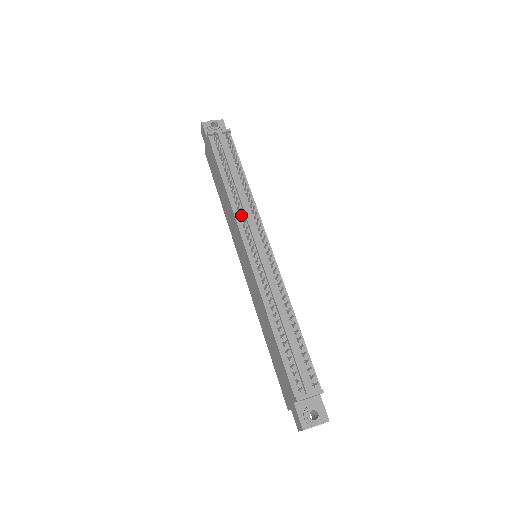
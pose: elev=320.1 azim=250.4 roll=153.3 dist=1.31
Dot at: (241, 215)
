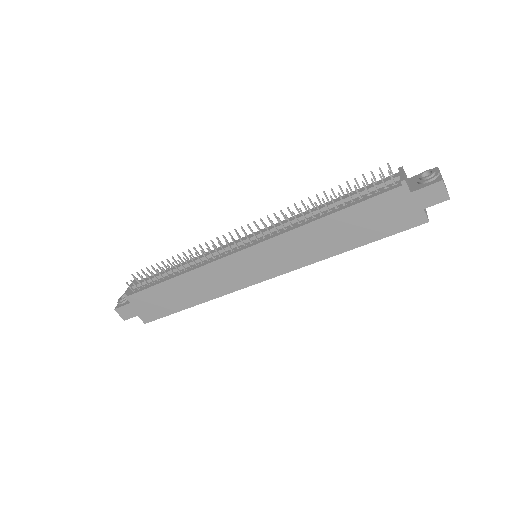
Dot at: (209, 260)
